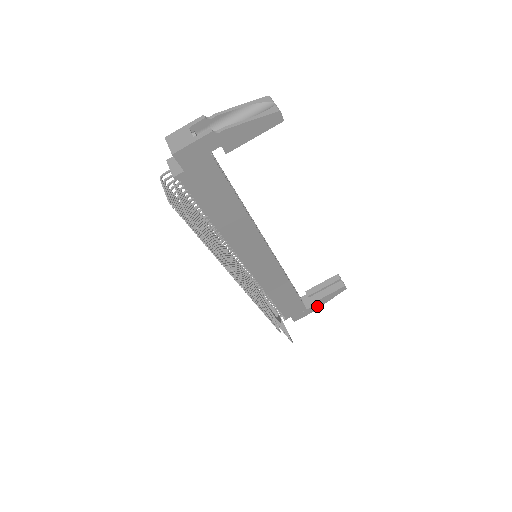
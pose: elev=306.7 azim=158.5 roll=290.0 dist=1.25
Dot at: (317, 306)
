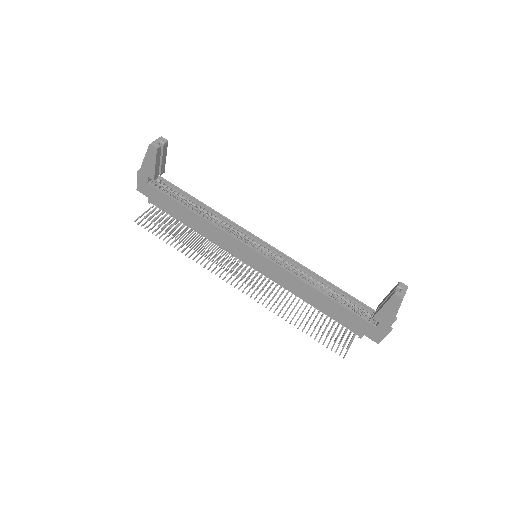
Dot at: (387, 323)
